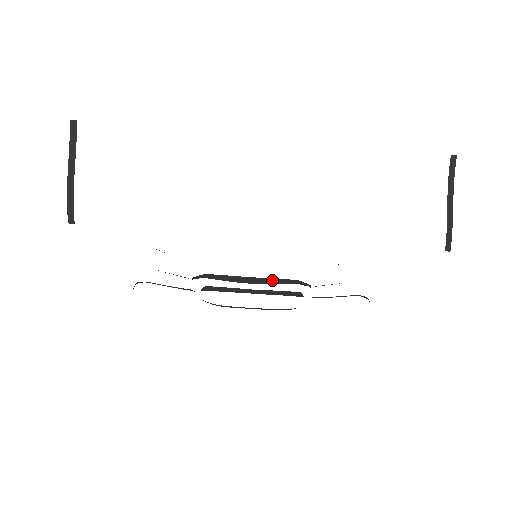
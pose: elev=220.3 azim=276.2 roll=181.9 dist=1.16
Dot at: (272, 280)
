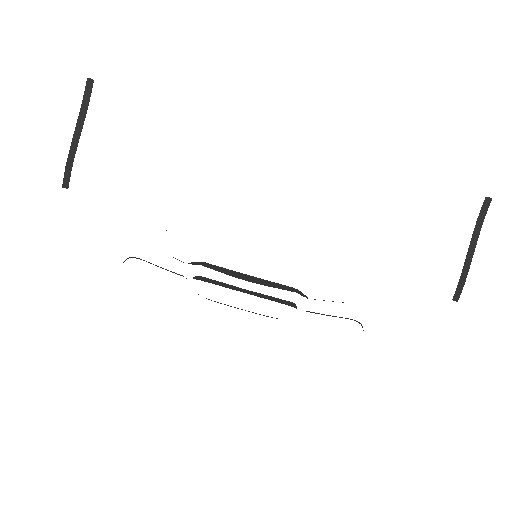
Dot at: (269, 282)
